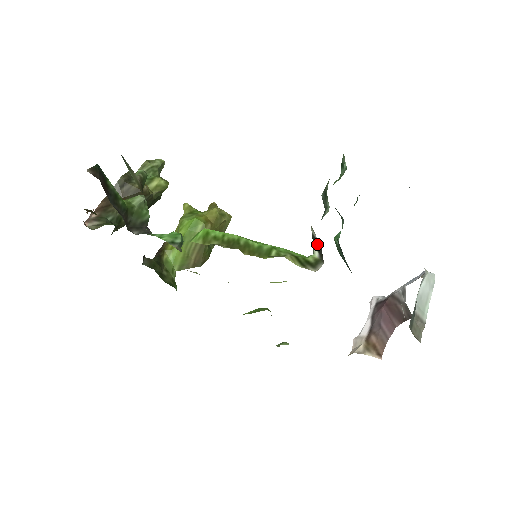
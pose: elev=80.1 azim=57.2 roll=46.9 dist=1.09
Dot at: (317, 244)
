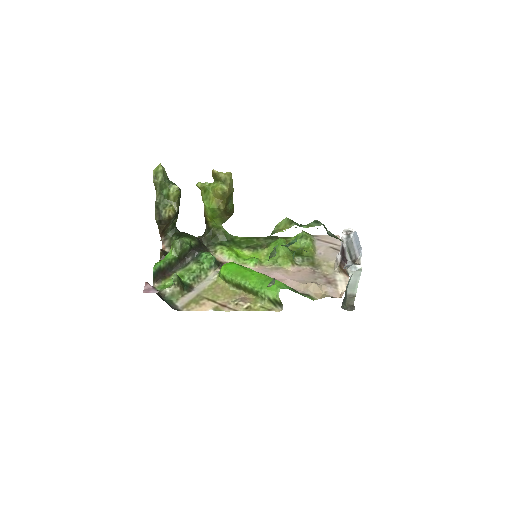
Dot at: occluded
